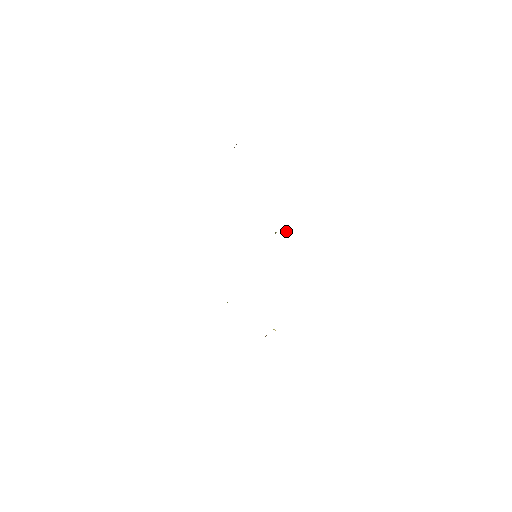
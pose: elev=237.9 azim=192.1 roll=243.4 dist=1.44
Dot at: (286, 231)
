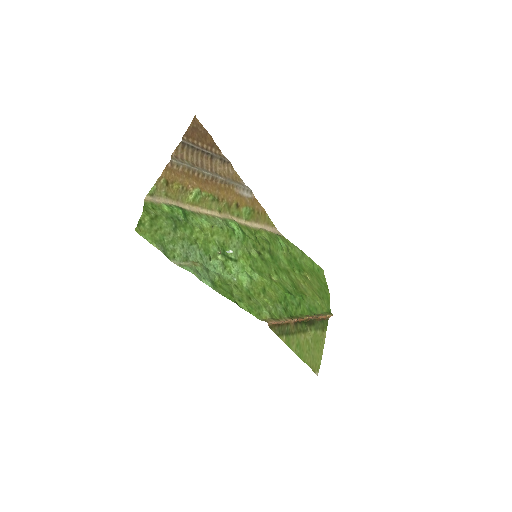
Dot at: (229, 250)
